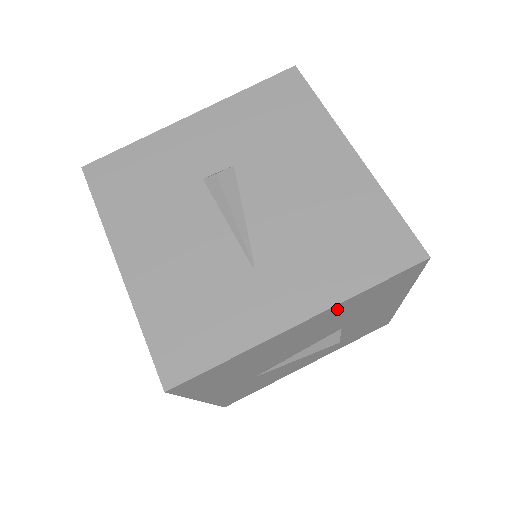
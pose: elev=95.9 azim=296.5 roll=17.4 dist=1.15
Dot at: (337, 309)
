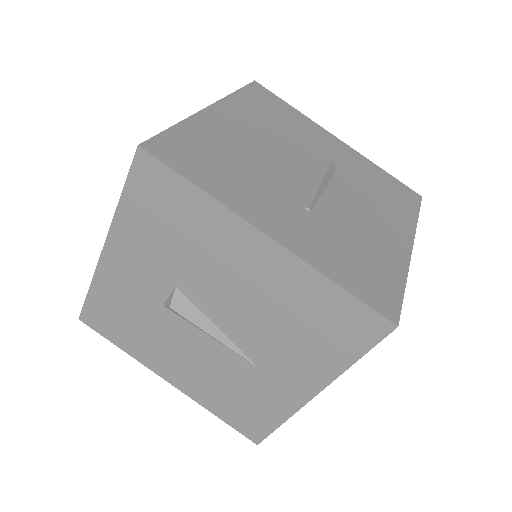
Dot at: occluded
